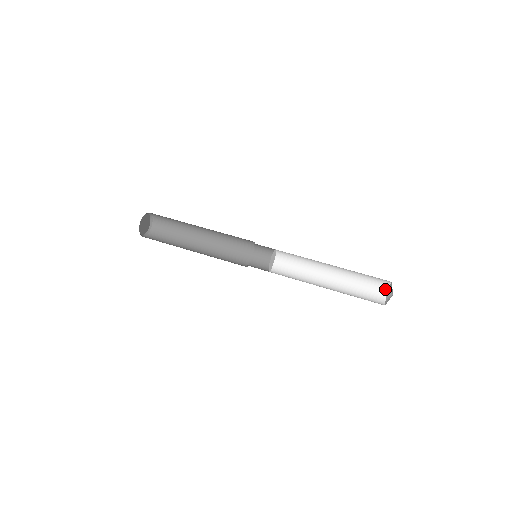
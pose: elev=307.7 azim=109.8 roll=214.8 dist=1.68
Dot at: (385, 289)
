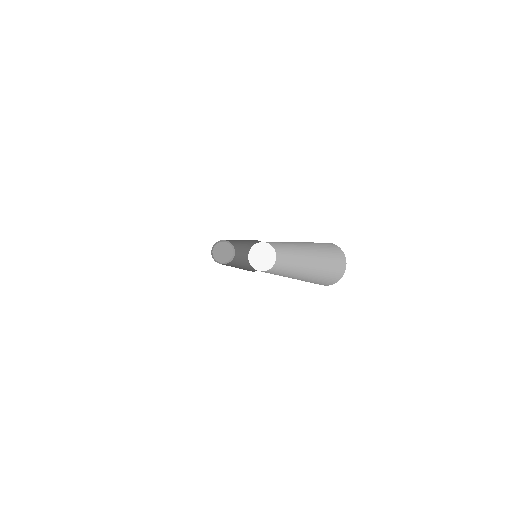
Dot at: (343, 259)
